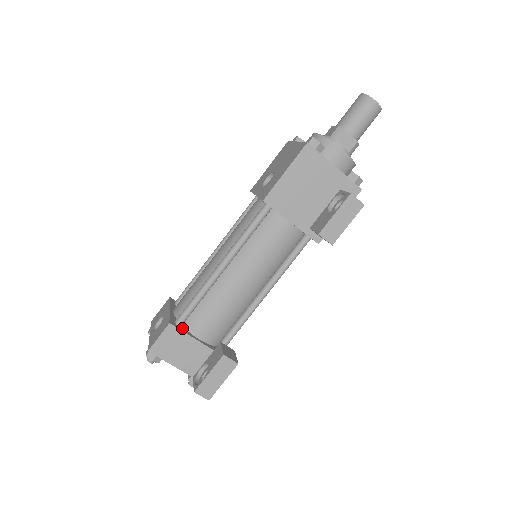
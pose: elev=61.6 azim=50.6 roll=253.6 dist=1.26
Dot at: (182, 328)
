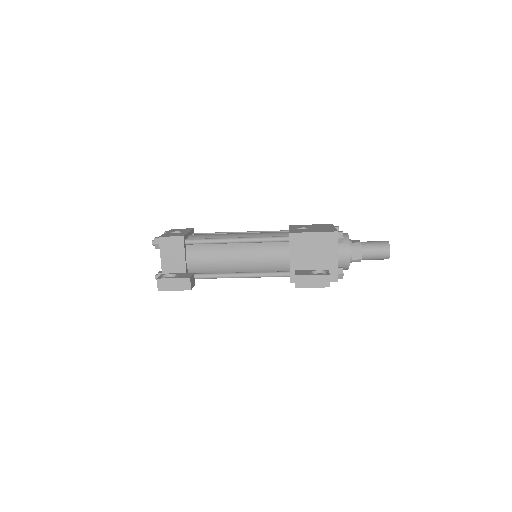
Dot at: (185, 246)
